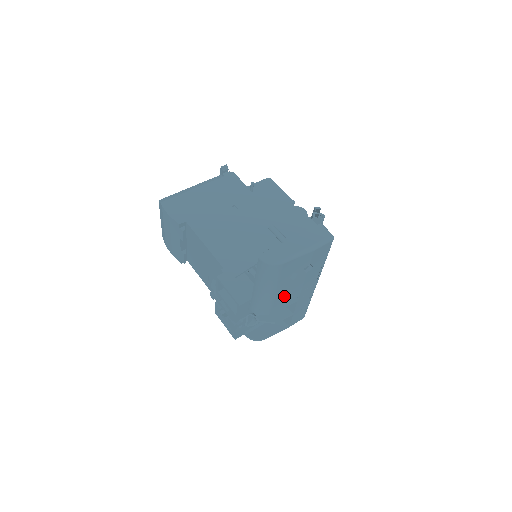
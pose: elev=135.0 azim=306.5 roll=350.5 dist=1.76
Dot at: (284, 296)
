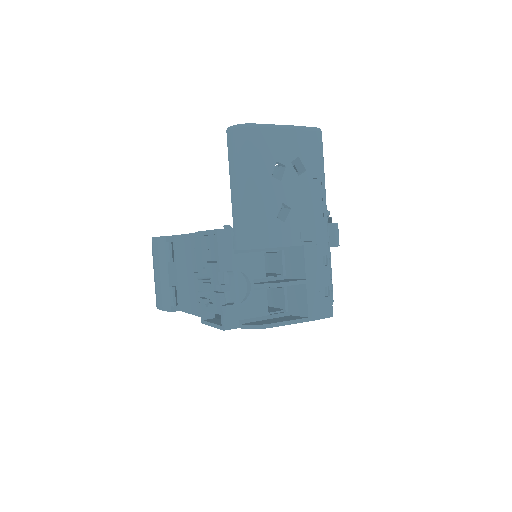
Dot at: (276, 213)
